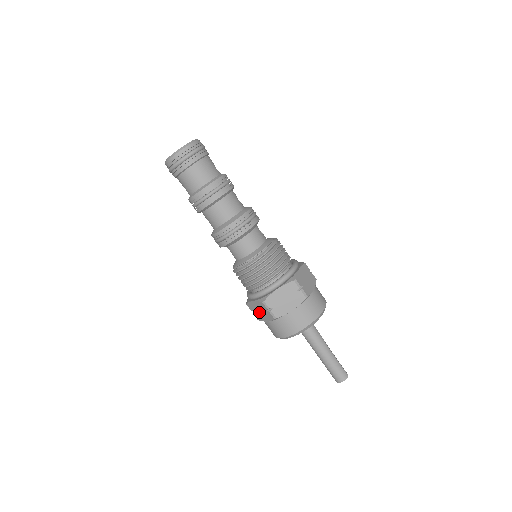
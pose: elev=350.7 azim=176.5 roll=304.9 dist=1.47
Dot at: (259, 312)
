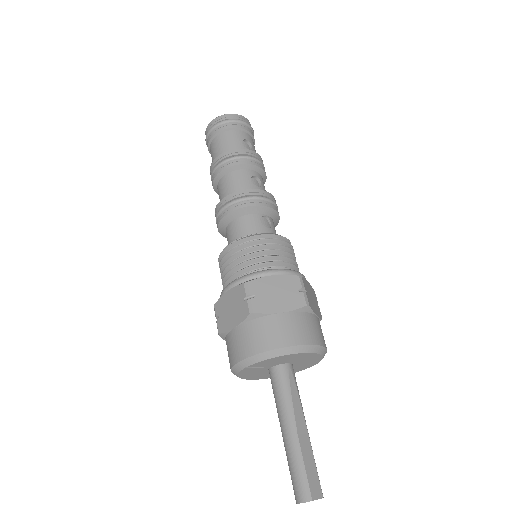
Dot at: occluded
